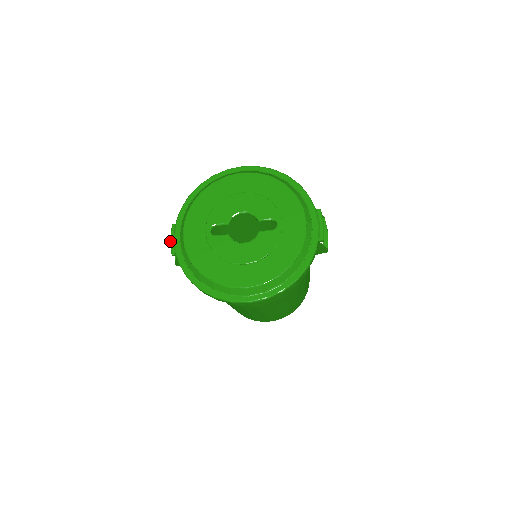
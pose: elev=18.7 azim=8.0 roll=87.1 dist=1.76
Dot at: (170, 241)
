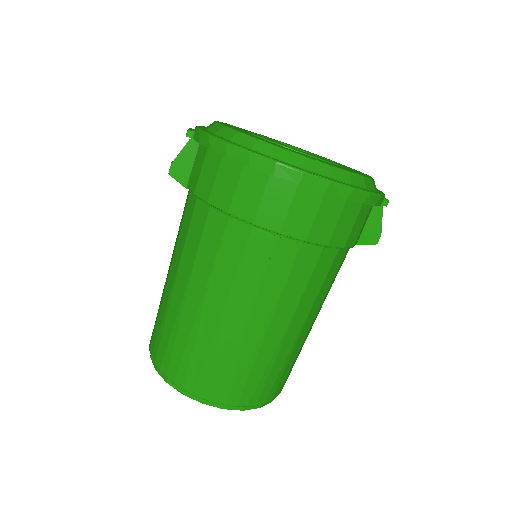
Dot at: occluded
